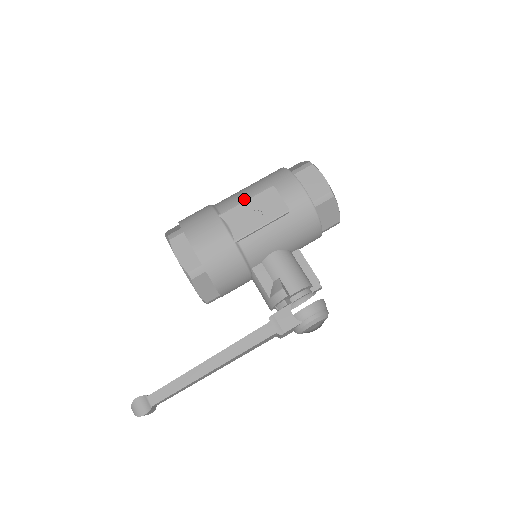
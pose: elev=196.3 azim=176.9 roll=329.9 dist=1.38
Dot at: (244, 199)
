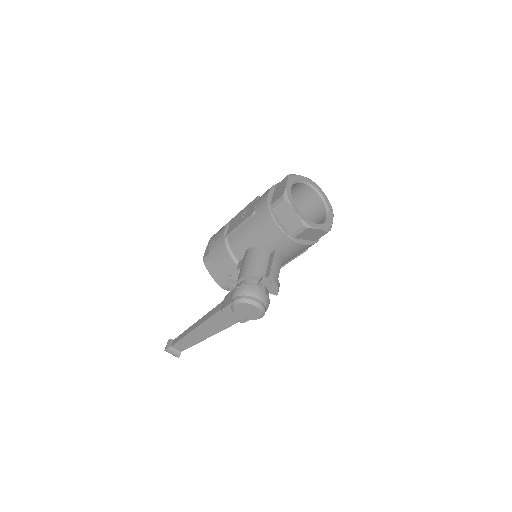
Dot at: occluded
